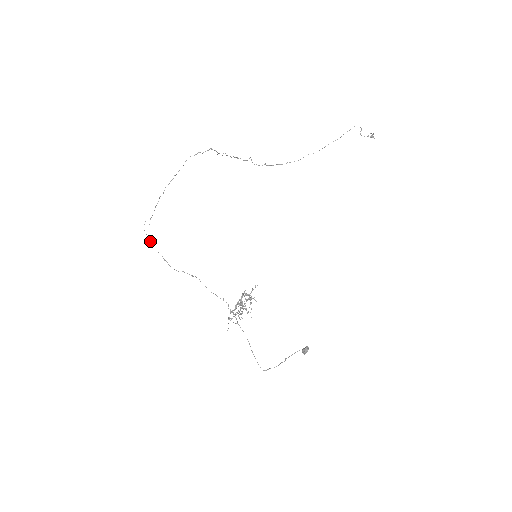
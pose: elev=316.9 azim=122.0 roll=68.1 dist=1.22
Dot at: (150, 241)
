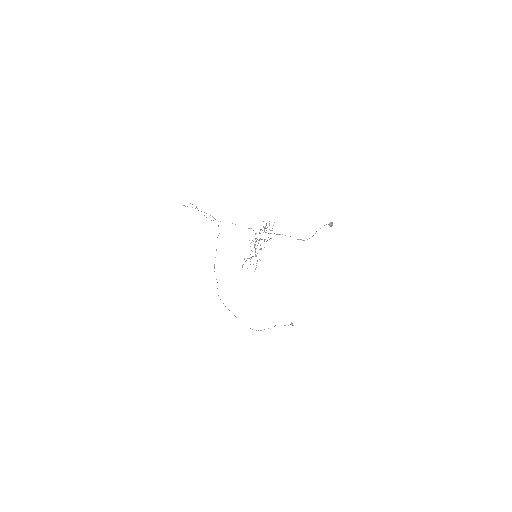
Dot at: (187, 206)
